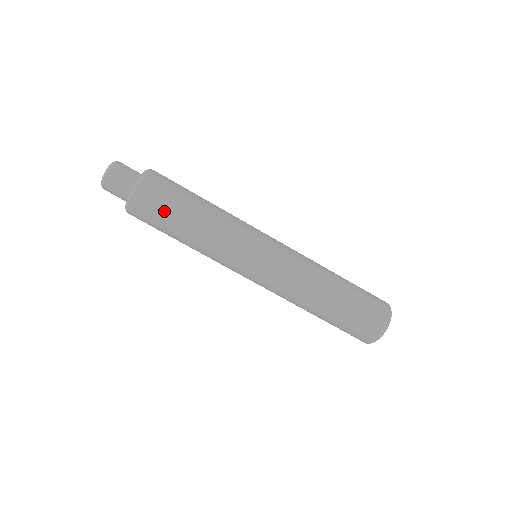
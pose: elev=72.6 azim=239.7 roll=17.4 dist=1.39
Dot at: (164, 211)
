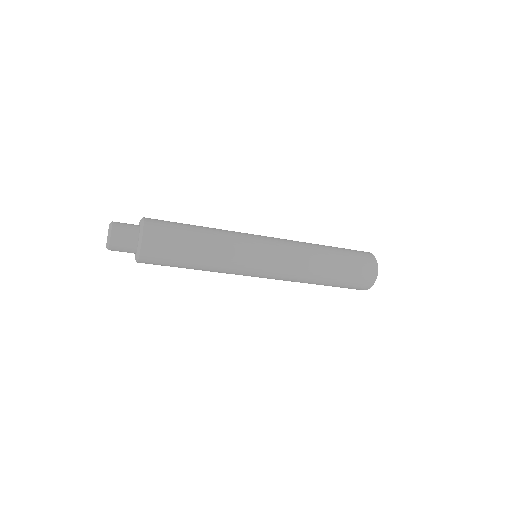
Dot at: (172, 253)
